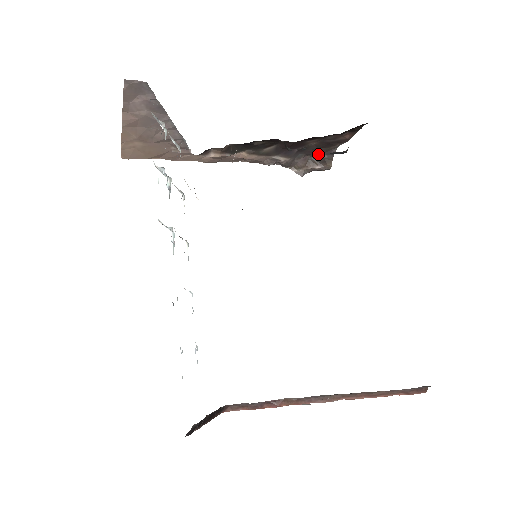
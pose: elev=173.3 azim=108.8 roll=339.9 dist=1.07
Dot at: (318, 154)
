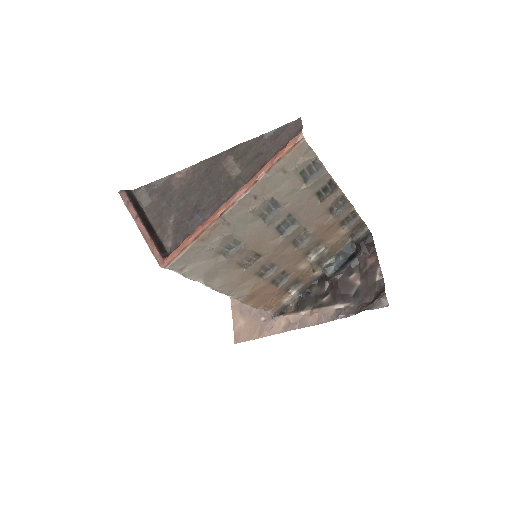
Dot at: (374, 294)
